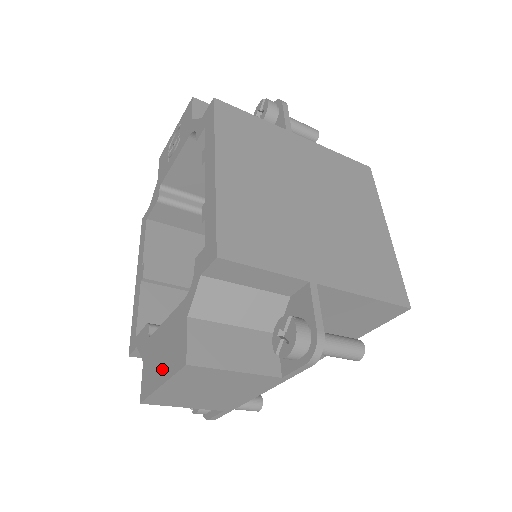
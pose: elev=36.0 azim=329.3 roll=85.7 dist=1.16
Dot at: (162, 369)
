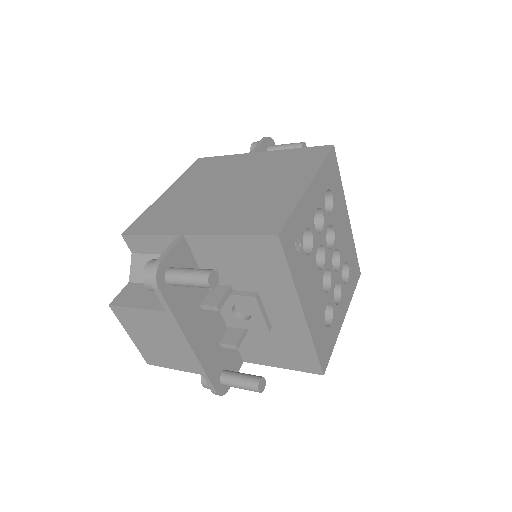
Dot at: occluded
